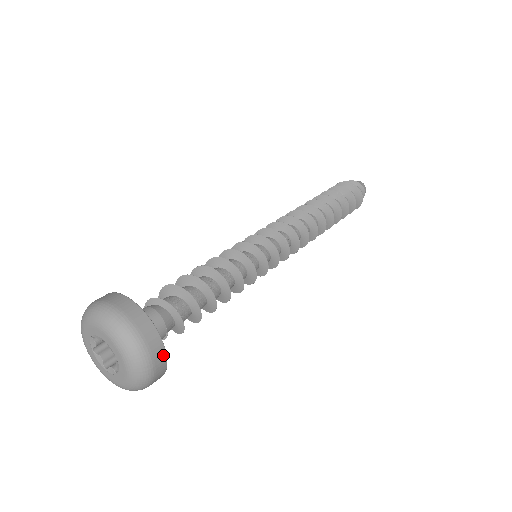
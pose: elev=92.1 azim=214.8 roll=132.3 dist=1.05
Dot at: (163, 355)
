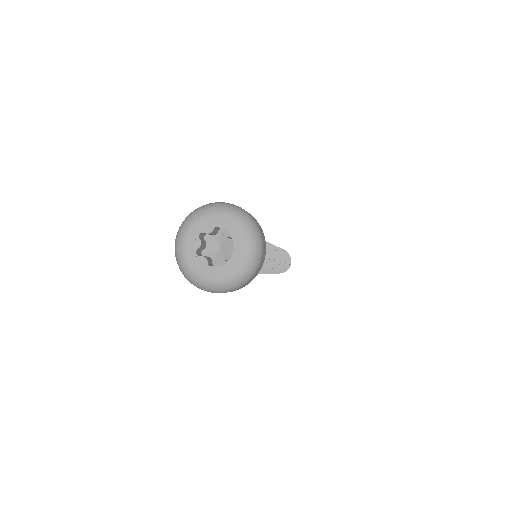
Dot at: (264, 240)
